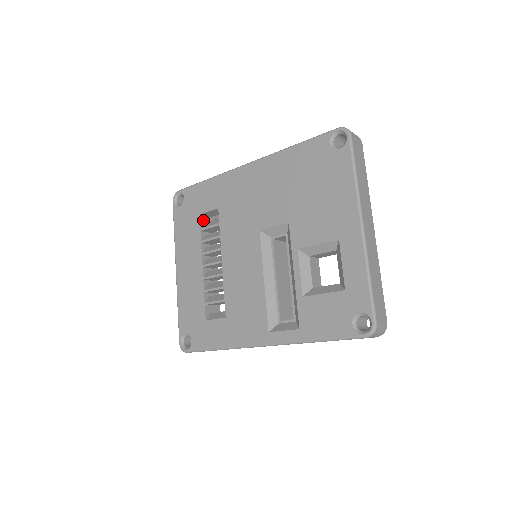
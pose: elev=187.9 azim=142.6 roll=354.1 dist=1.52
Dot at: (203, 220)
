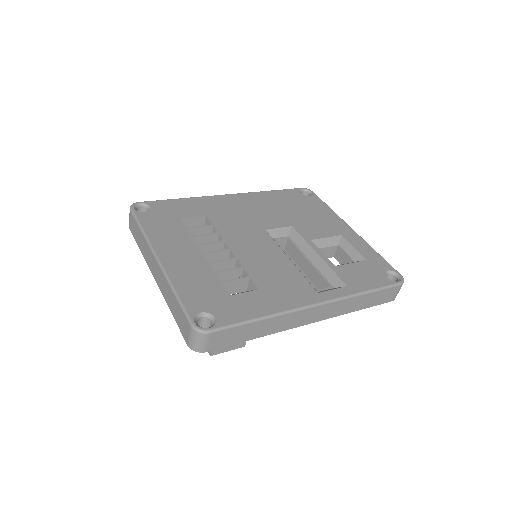
Dot at: occluded
